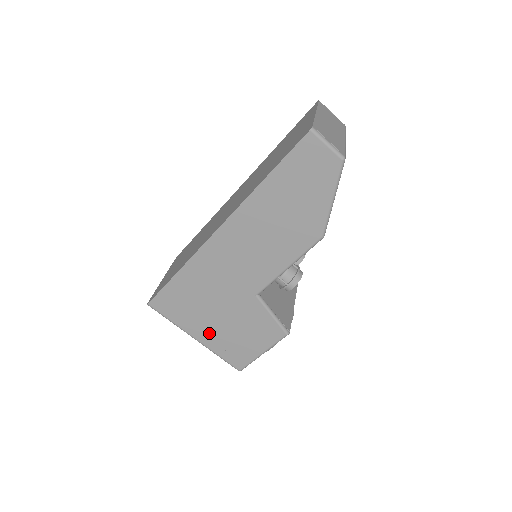
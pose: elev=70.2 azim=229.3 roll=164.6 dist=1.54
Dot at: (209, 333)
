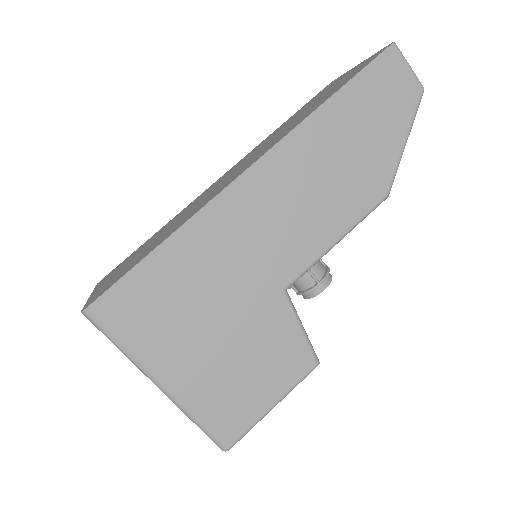
Dot at: (190, 369)
